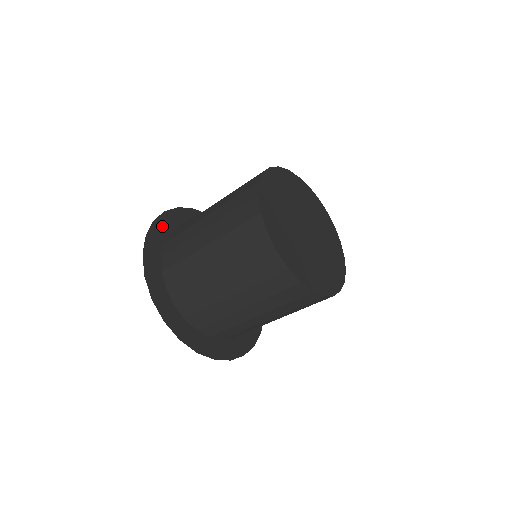
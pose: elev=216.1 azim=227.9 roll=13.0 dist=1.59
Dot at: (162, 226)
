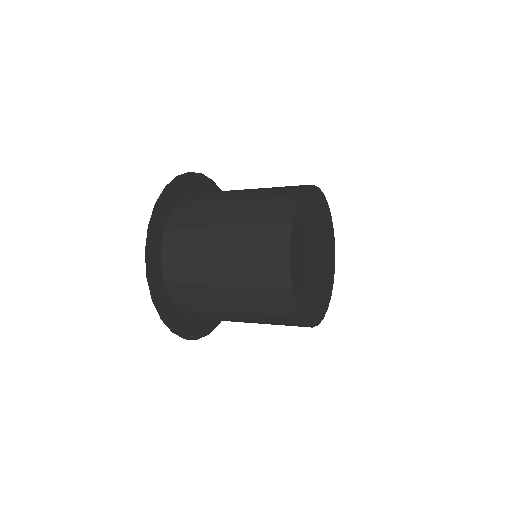
Dot at: (182, 185)
